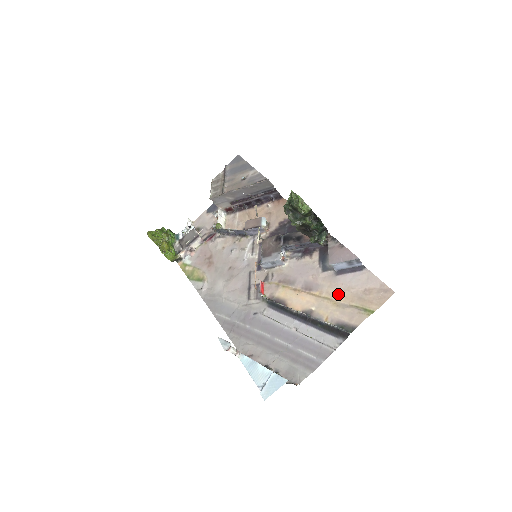
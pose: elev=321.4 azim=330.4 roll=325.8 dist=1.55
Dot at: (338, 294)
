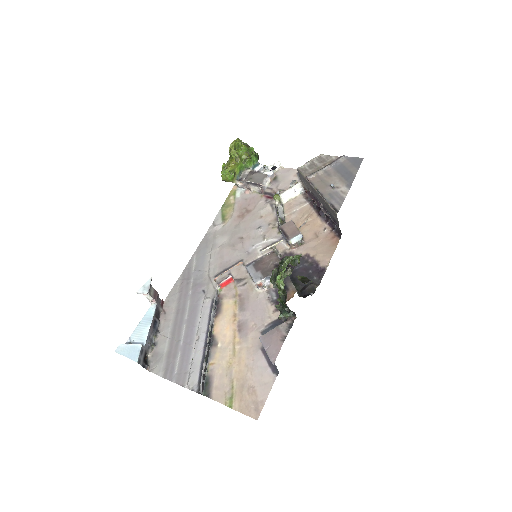
Dot at: (241, 361)
